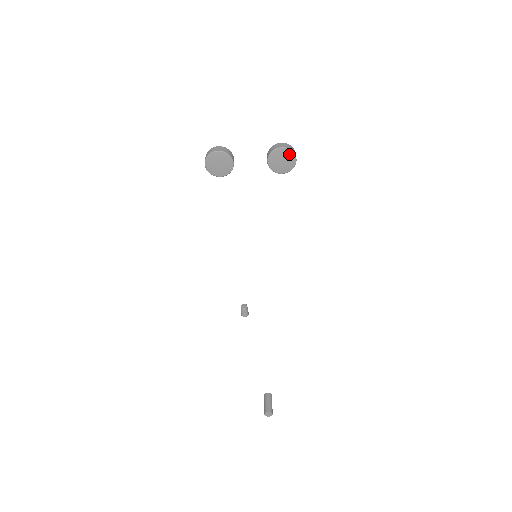
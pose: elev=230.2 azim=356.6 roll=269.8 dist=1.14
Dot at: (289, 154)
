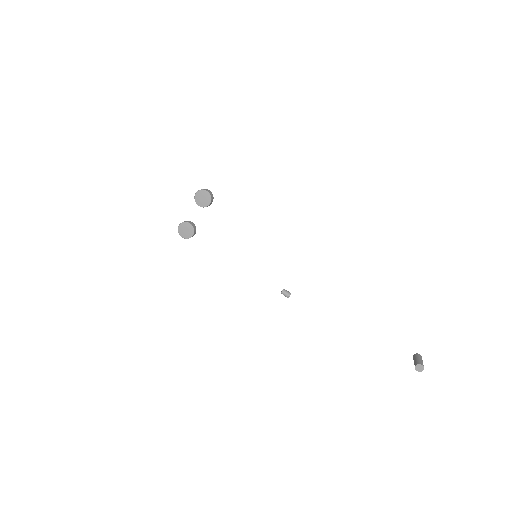
Dot at: (201, 192)
